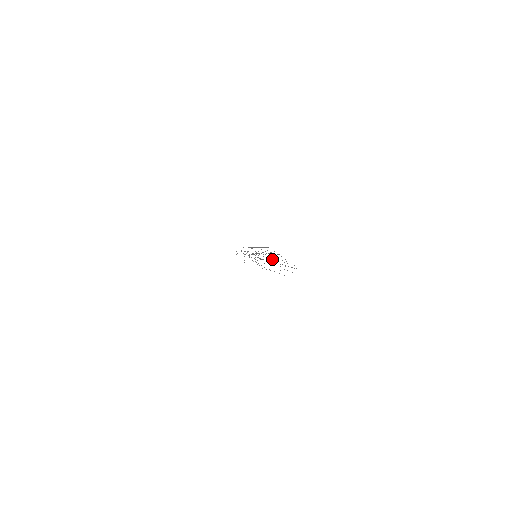
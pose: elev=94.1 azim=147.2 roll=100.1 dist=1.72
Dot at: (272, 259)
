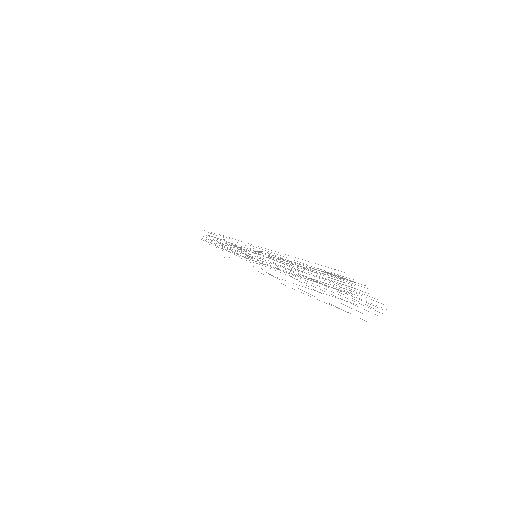
Dot at: occluded
